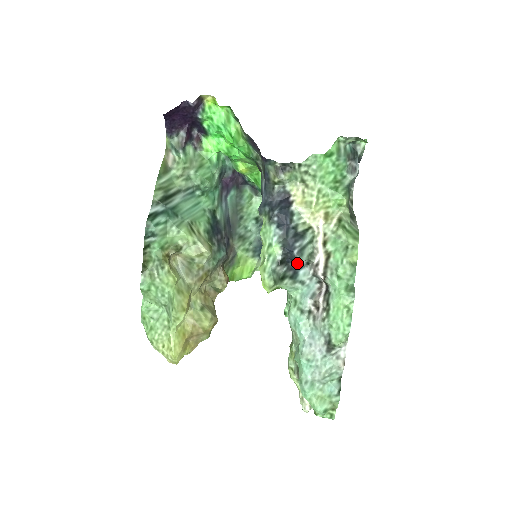
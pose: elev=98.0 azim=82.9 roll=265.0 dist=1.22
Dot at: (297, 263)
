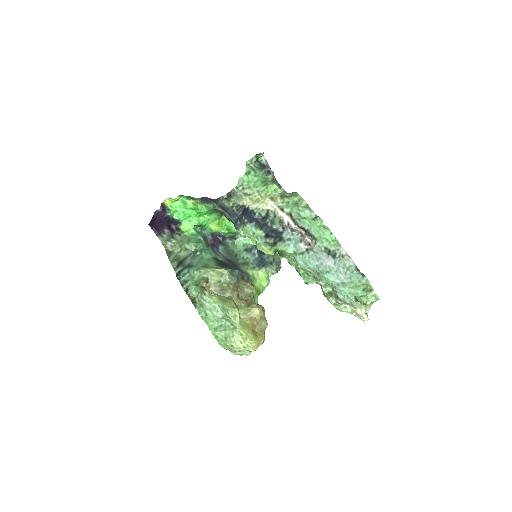
Dot at: (277, 232)
